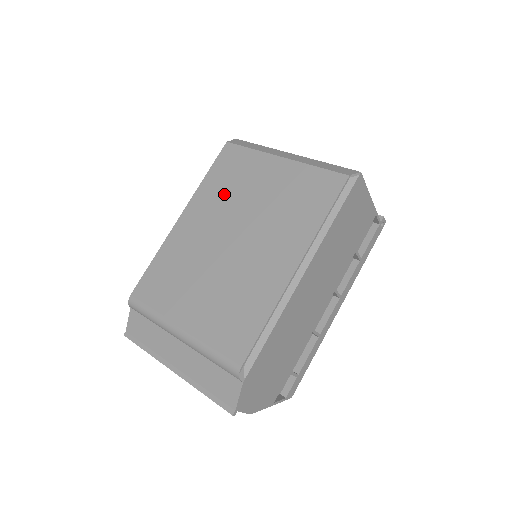
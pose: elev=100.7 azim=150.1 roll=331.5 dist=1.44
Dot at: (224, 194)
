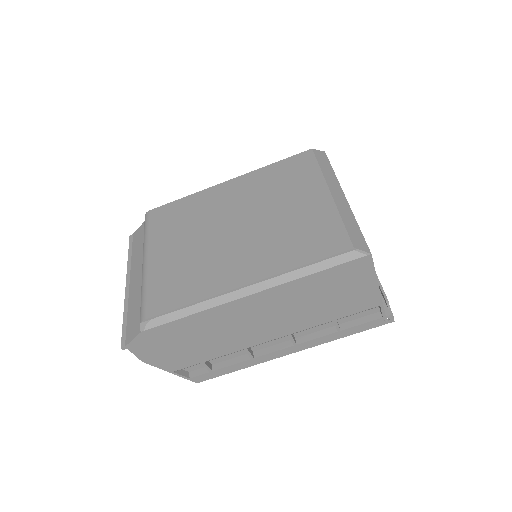
Dot at: (267, 188)
